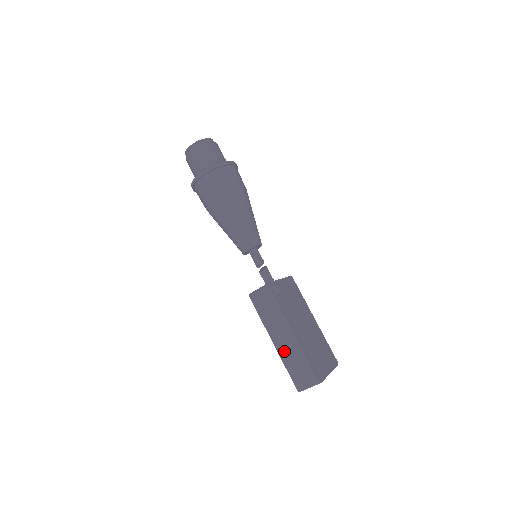
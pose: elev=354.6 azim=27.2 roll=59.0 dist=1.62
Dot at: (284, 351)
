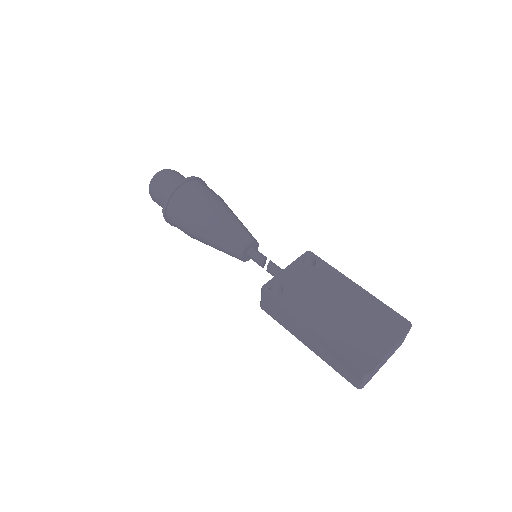
Dot at: (318, 351)
